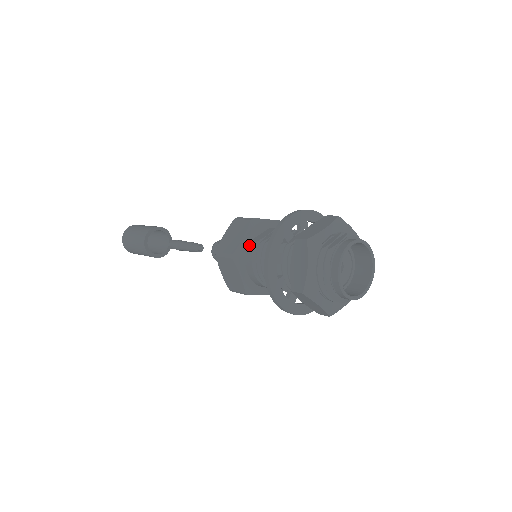
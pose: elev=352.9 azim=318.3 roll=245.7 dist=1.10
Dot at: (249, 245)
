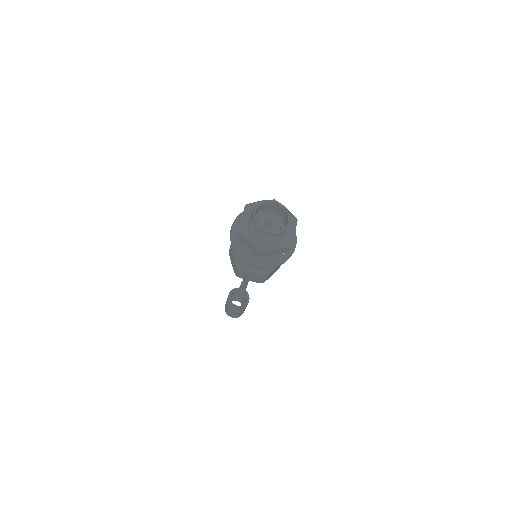
Dot at: occluded
